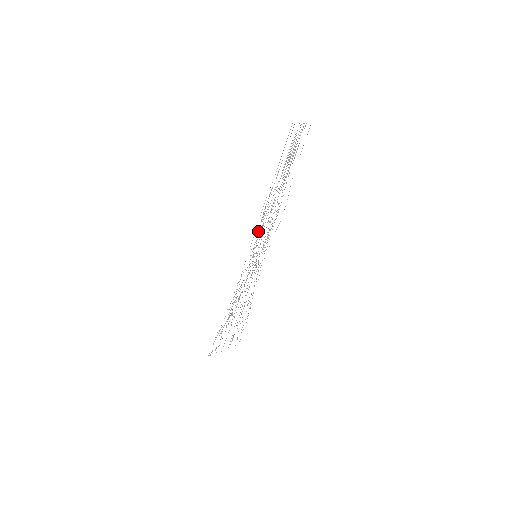
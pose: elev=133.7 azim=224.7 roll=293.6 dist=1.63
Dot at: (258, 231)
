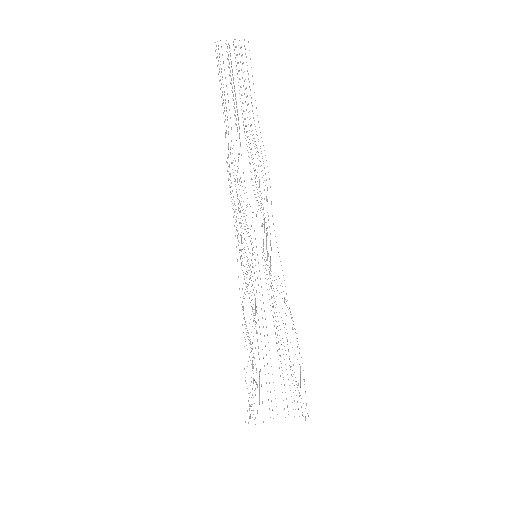
Dot at: occluded
